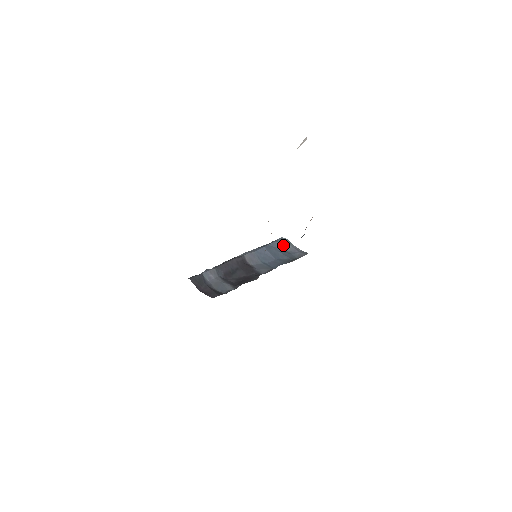
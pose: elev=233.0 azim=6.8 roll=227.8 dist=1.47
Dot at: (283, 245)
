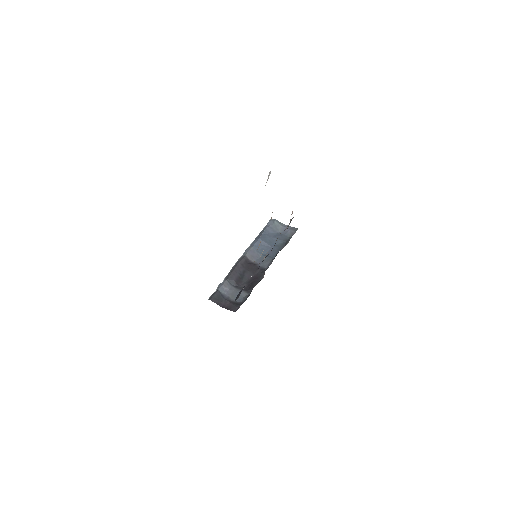
Dot at: (274, 228)
